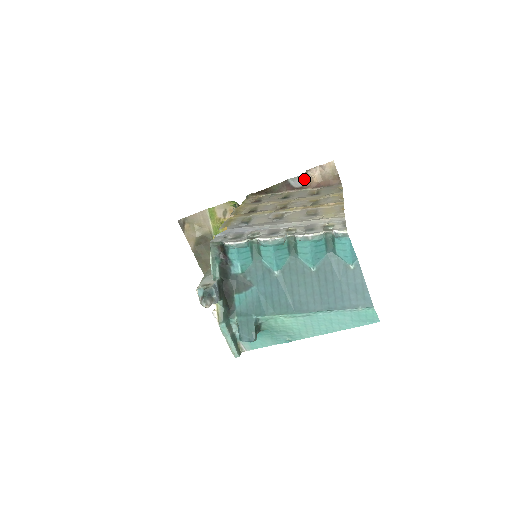
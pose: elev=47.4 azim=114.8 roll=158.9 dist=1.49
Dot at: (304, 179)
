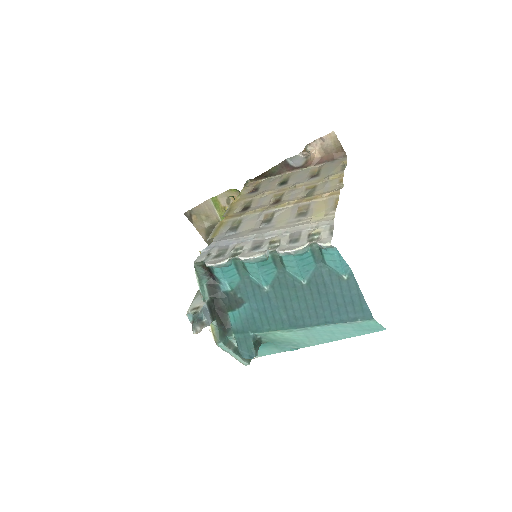
Dot at: (303, 157)
